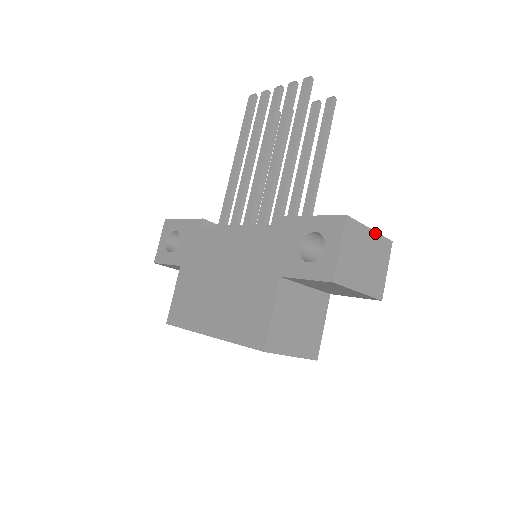
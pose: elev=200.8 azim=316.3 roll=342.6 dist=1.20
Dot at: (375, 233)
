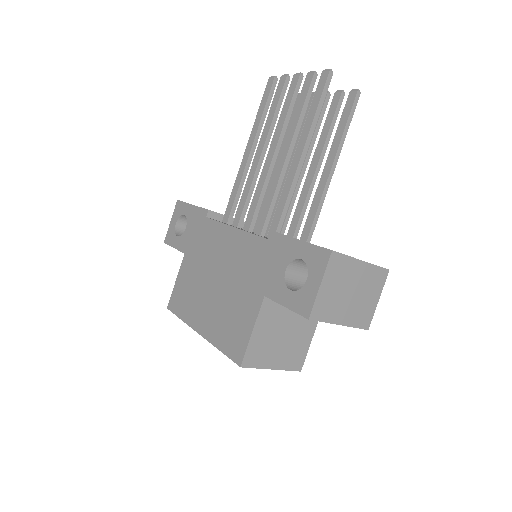
Dot at: (367, 264)
